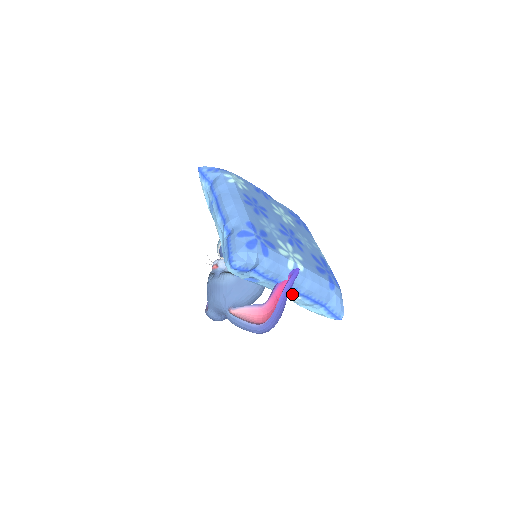
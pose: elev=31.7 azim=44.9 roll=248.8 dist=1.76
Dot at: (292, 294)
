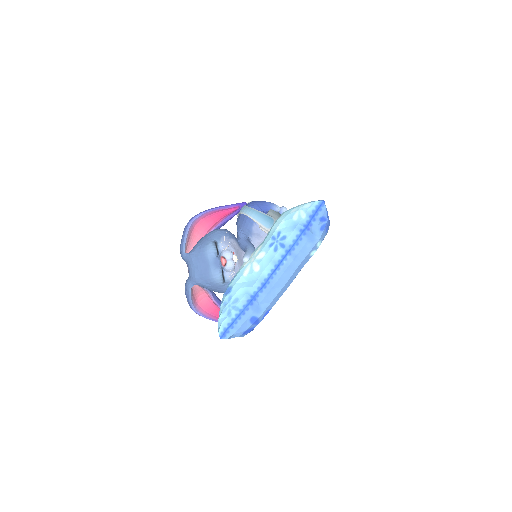
Dot at: occluded
